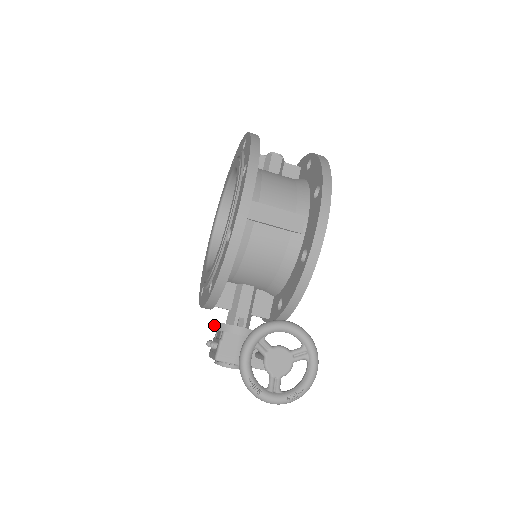
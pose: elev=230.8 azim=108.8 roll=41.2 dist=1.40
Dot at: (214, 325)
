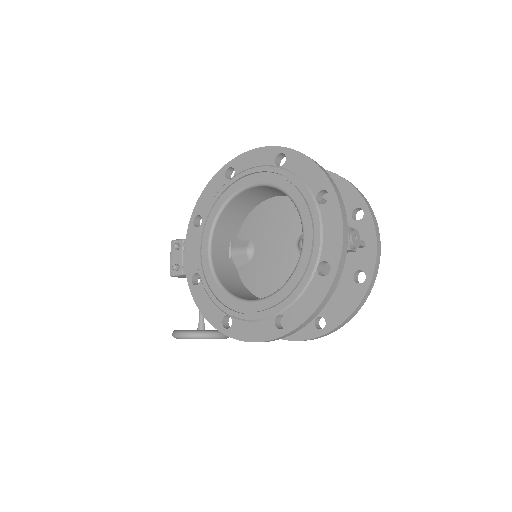
Dot at: occluded
